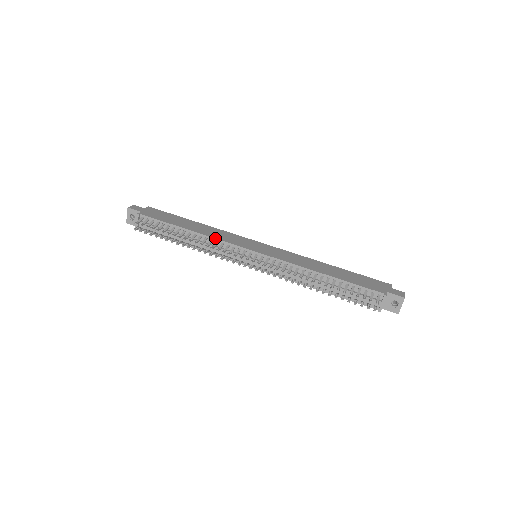
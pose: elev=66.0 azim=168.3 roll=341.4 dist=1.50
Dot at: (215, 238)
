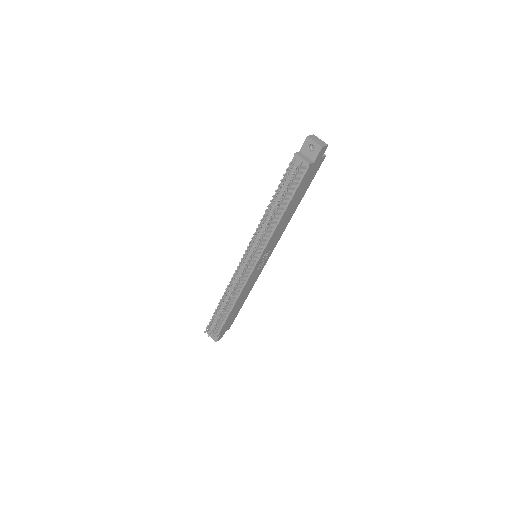
Dot at: (231, 280)
